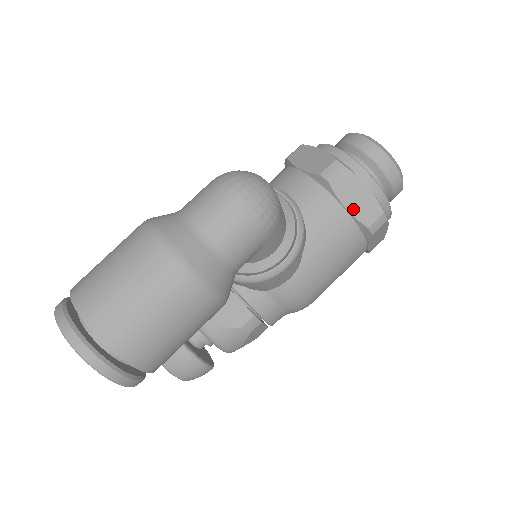
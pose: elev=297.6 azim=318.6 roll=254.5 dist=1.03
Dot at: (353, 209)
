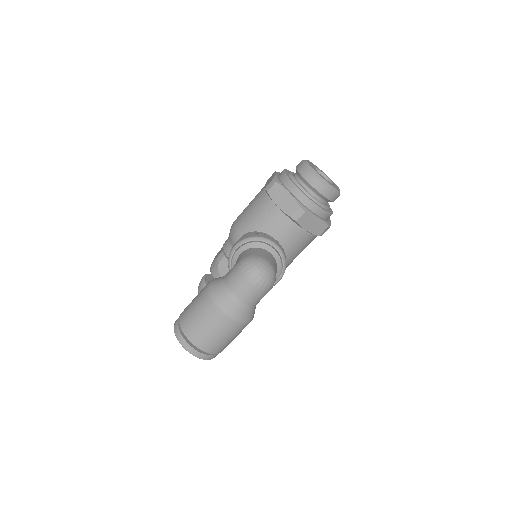
Dot at: (311, 230)
